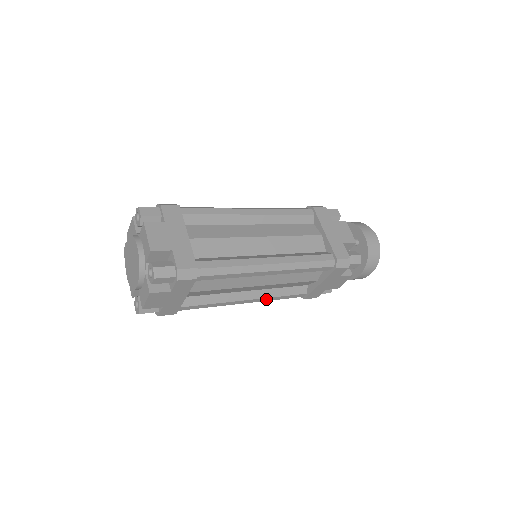
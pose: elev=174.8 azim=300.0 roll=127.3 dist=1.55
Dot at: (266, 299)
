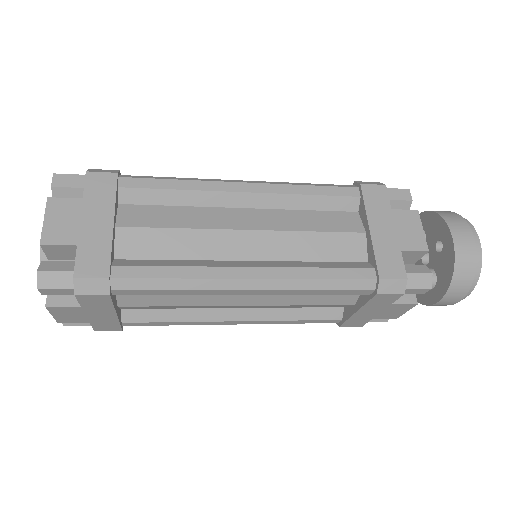
Dot at: (270, 322)
